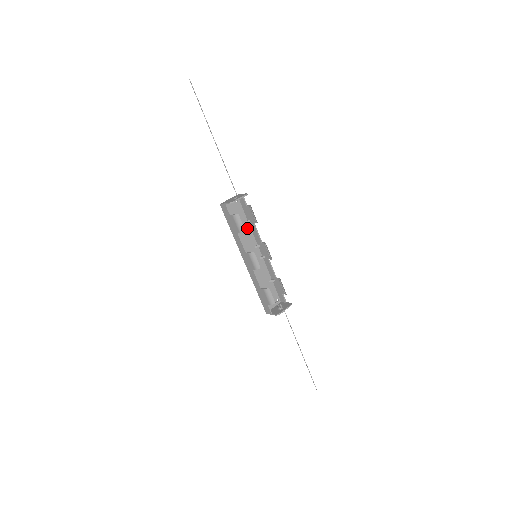
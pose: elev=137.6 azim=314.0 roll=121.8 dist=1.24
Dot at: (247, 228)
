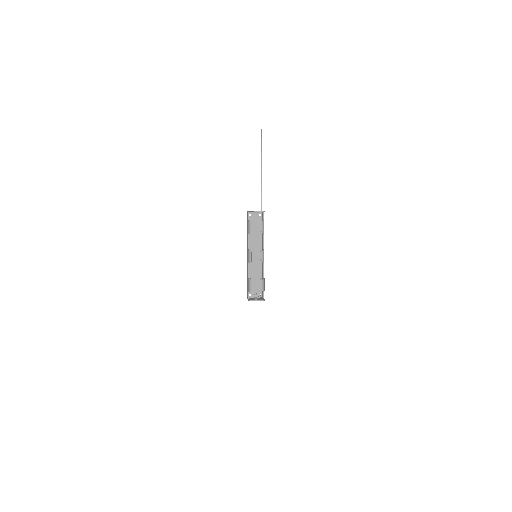
Dot at: (259, 235)
